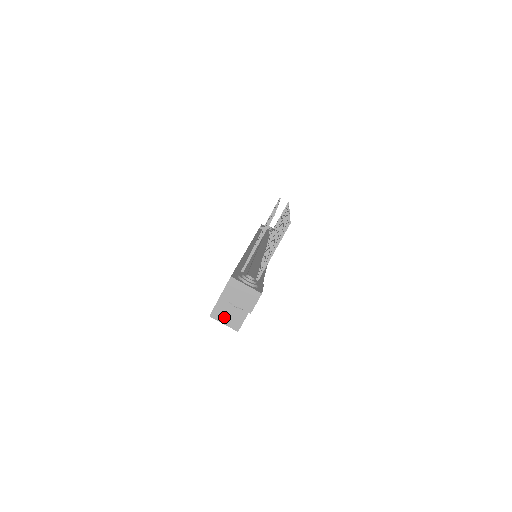
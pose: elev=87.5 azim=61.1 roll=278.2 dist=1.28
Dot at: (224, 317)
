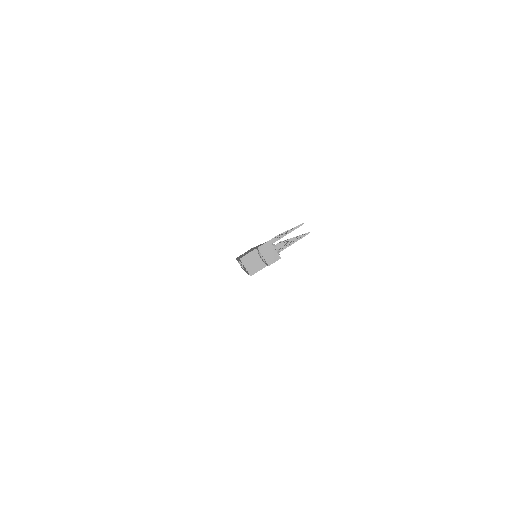
Dot at: (248, 264)
